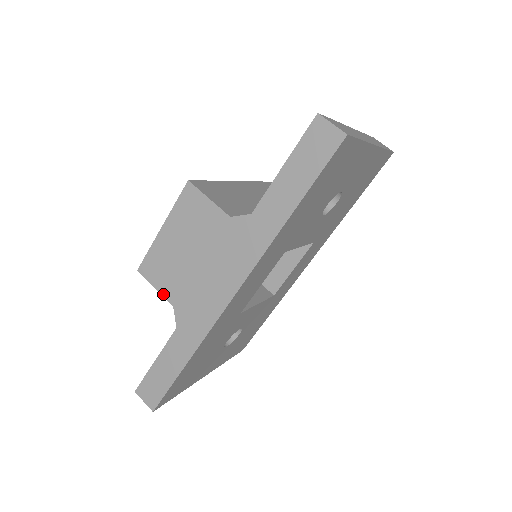
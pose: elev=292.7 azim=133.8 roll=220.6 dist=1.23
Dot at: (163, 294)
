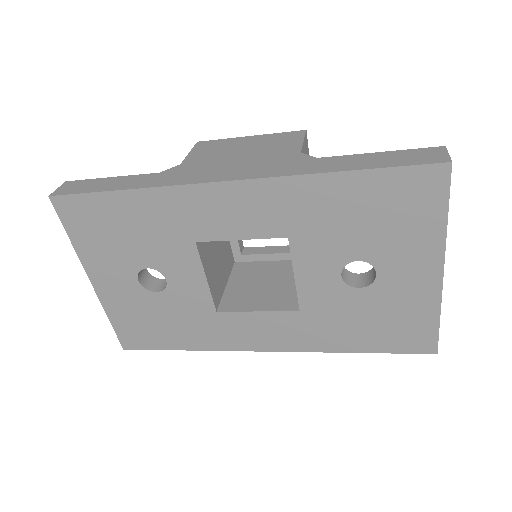
Dot at: (188, 157)
